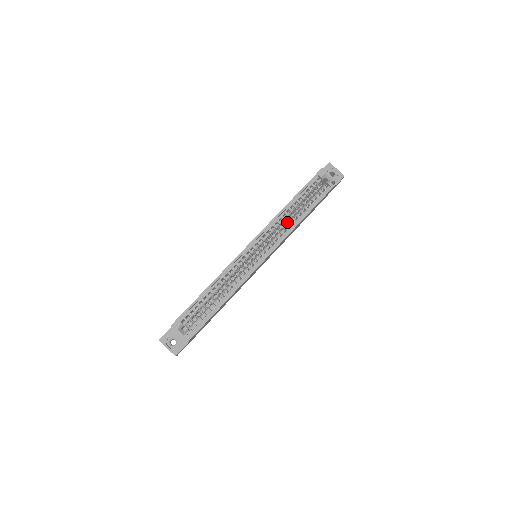
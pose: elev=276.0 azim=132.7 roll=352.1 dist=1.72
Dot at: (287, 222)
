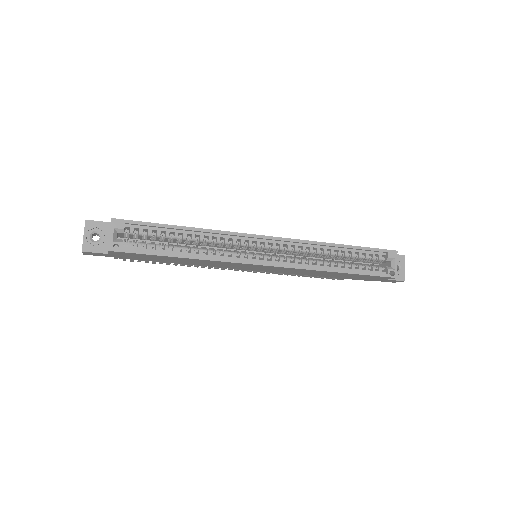
Dot at: (317, 259)
